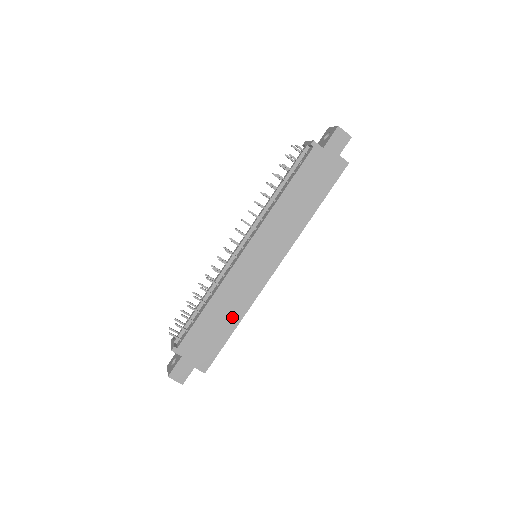
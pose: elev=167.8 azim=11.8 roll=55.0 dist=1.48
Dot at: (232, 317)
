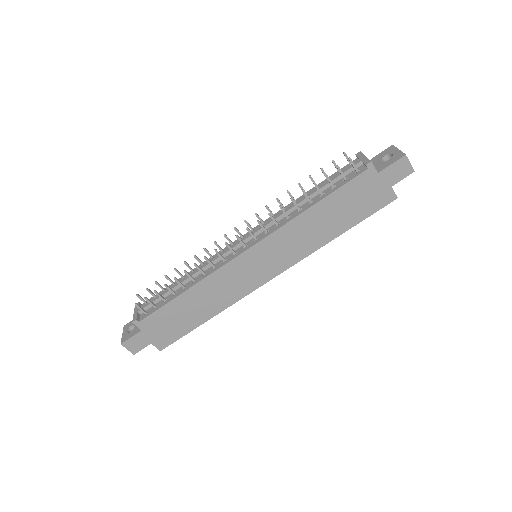
Dot at: (208, 310)
